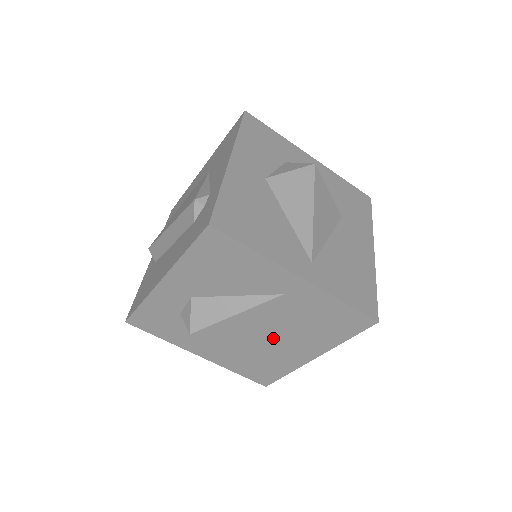
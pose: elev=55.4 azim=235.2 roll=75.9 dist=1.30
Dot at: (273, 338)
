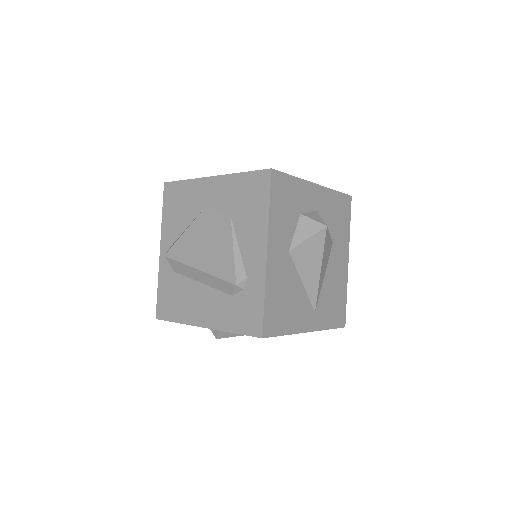
Dot at: occluded
